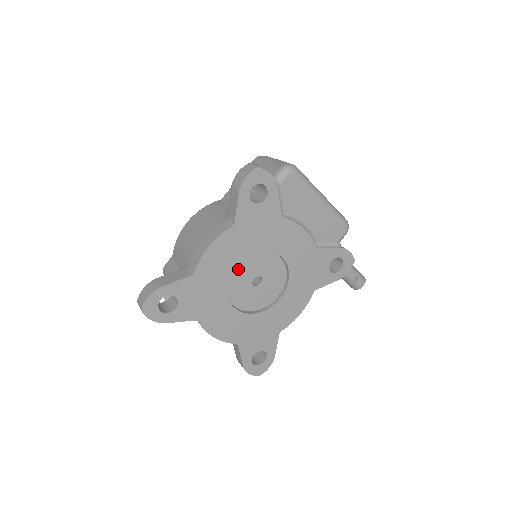
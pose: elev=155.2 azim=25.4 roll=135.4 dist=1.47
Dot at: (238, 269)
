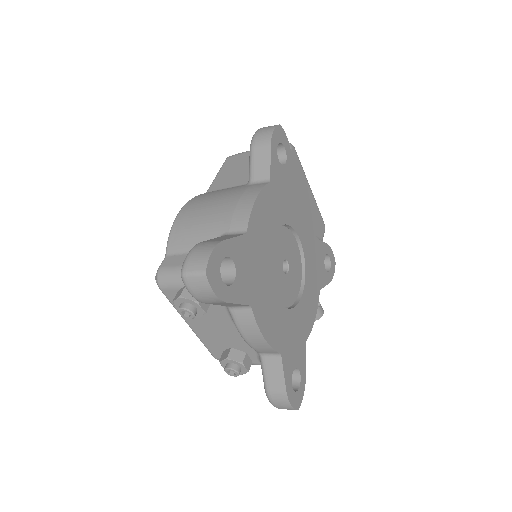
Dot at: (272, 243)
